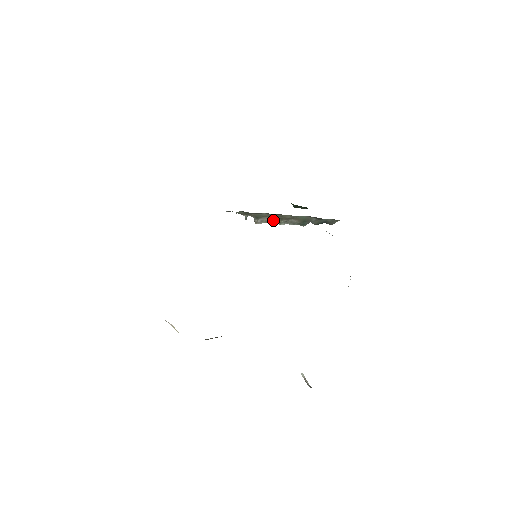
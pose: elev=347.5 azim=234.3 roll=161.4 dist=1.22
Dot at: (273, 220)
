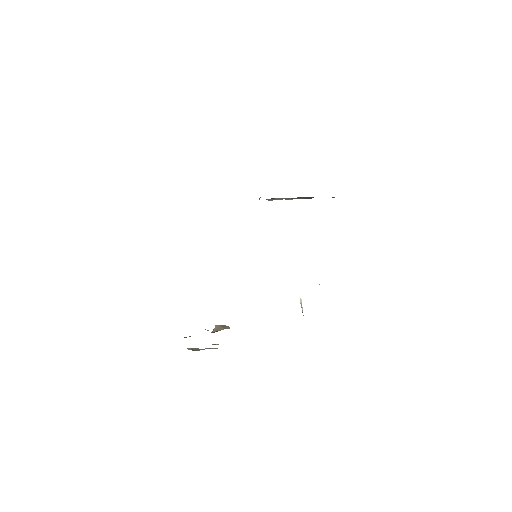
Dot at: (282, 198)
